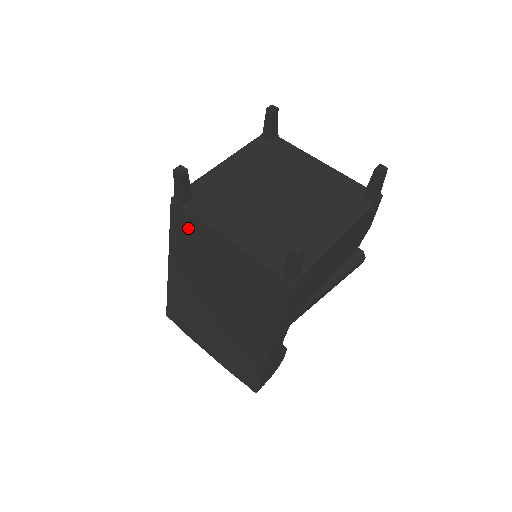
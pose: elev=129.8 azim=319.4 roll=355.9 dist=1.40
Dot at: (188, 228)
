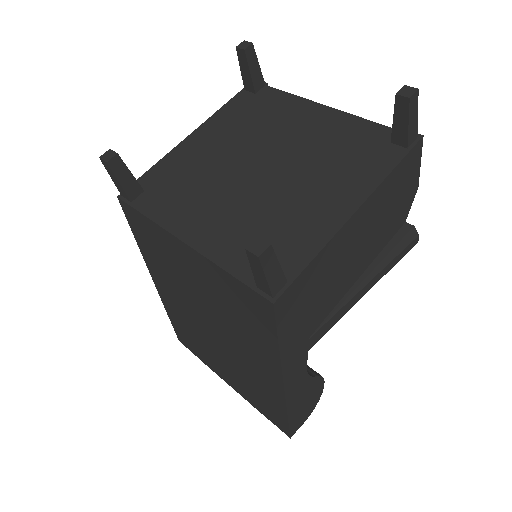
Dot at: (147, 234)
